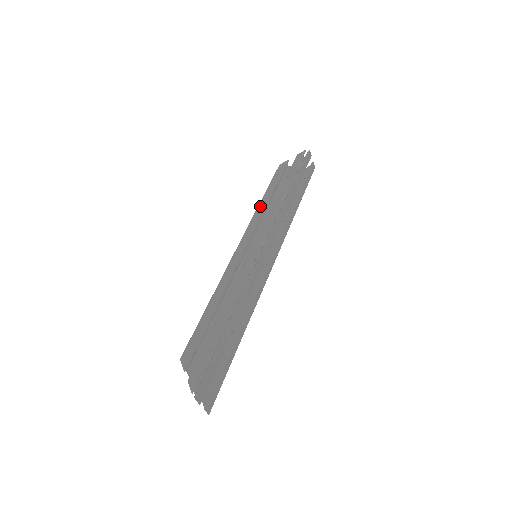
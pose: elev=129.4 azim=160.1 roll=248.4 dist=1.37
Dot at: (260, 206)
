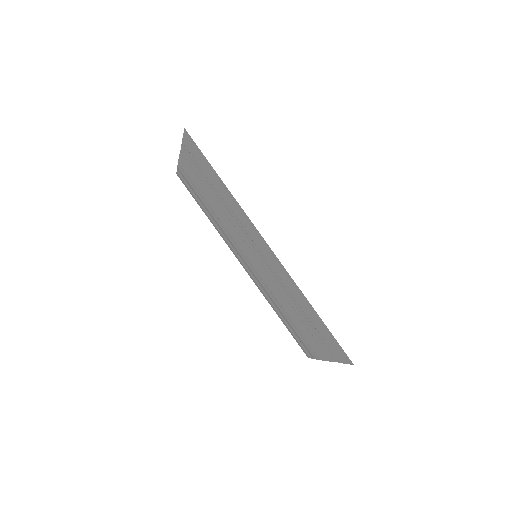
Dot at: (220, 216)
